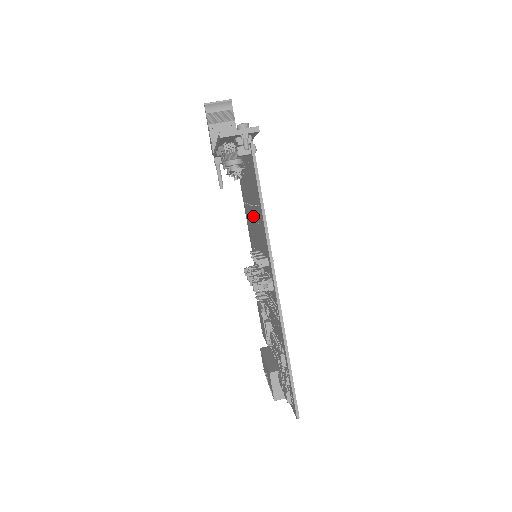
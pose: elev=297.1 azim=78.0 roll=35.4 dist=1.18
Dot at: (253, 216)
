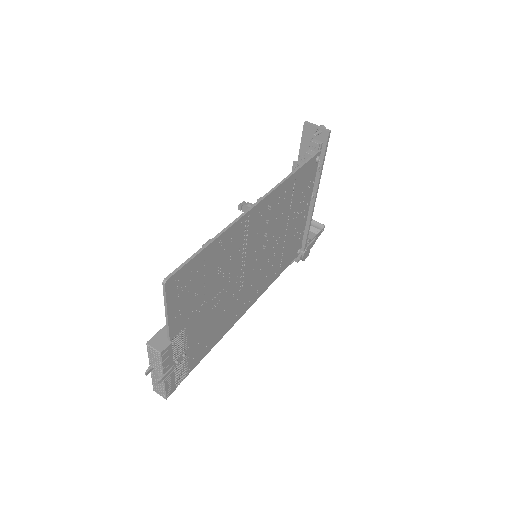
Dot at: (280, 230)
